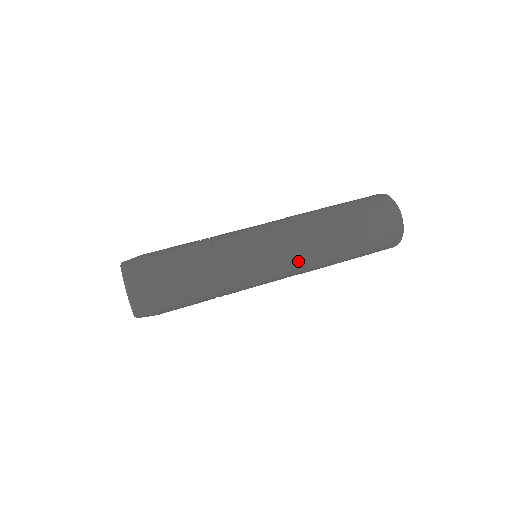
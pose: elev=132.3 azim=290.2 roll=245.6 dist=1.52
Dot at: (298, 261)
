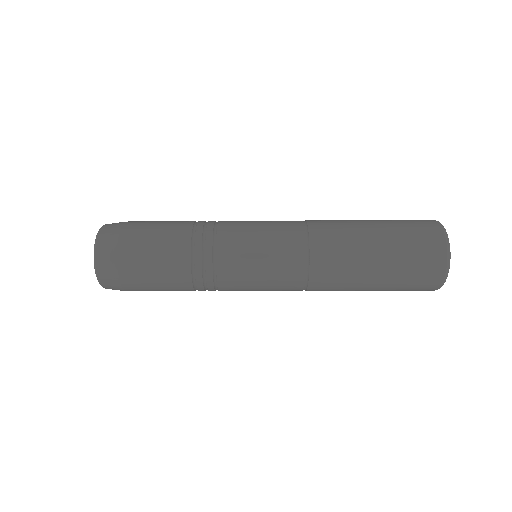
Dot at: (298, 270)
